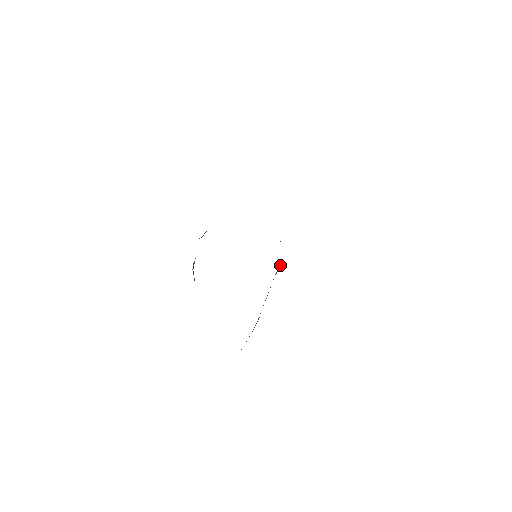
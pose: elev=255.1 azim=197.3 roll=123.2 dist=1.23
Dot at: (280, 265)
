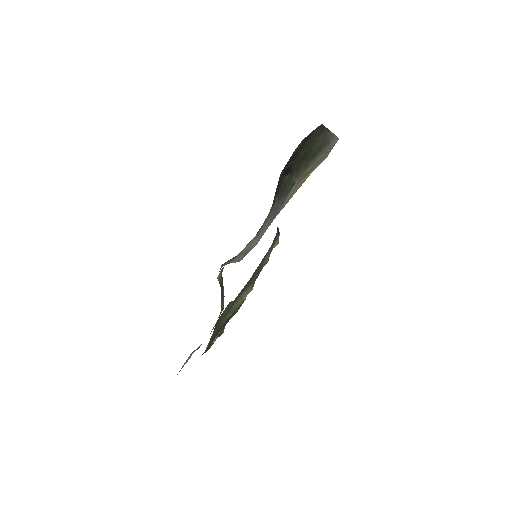
Dot at: occluded
